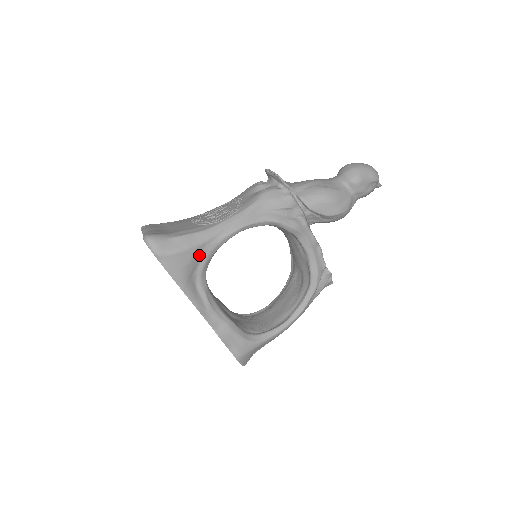
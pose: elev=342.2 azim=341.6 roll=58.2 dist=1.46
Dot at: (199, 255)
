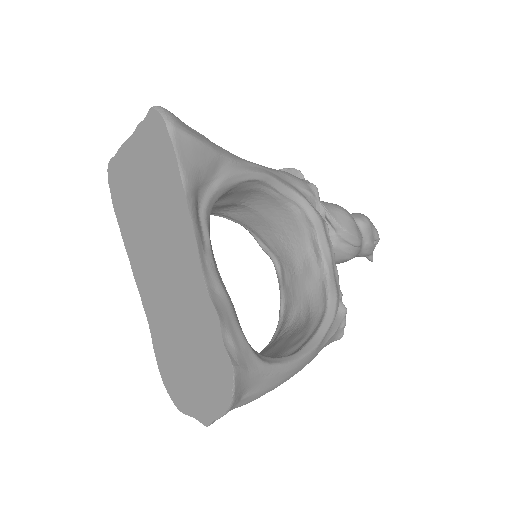
Dot at: (216, 169)
